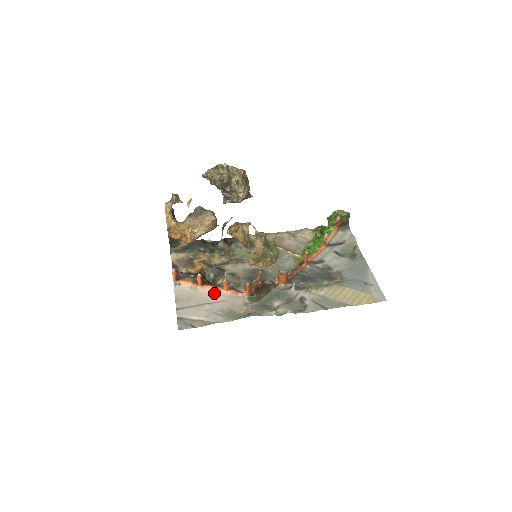
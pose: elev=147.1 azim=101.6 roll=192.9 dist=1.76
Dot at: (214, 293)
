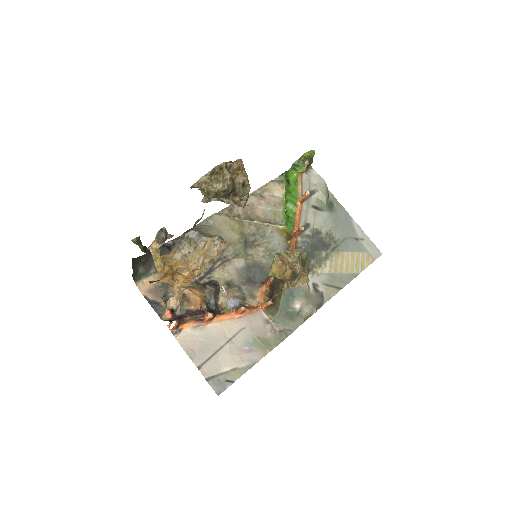
Dot at: (226, 323)
